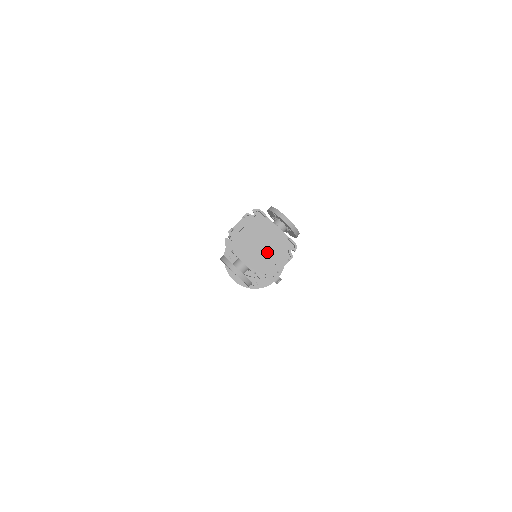
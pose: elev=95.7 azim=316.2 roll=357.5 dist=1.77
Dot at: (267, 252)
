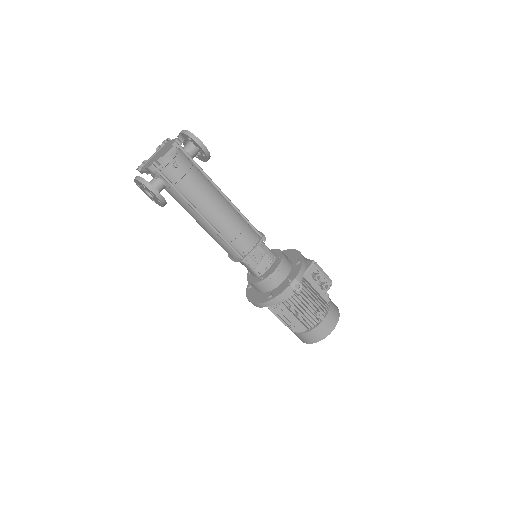
Dot at: (162, 154)
